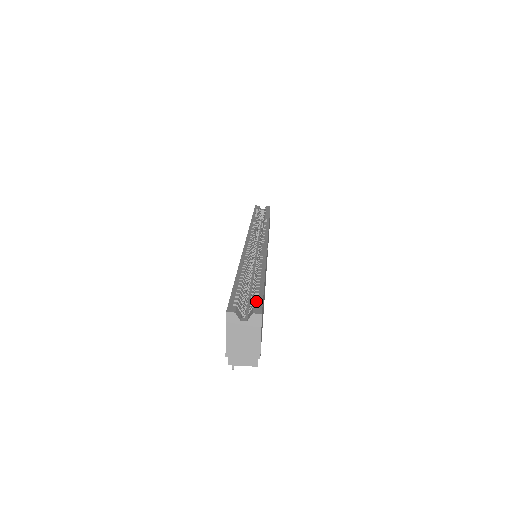
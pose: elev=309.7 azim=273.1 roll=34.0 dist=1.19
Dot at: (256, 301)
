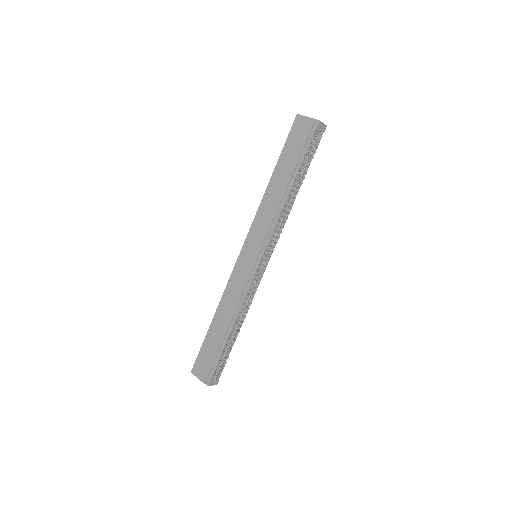
Dot at: occluded
